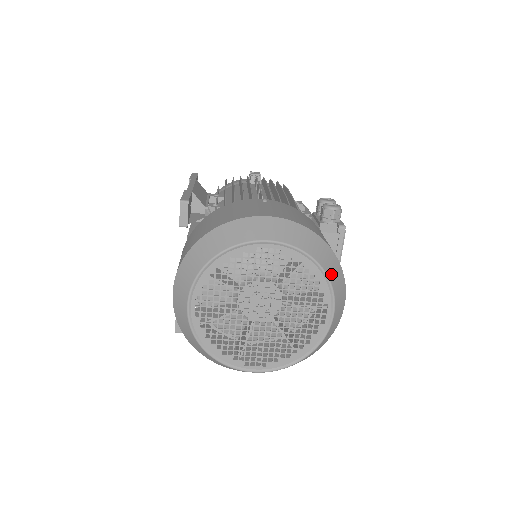
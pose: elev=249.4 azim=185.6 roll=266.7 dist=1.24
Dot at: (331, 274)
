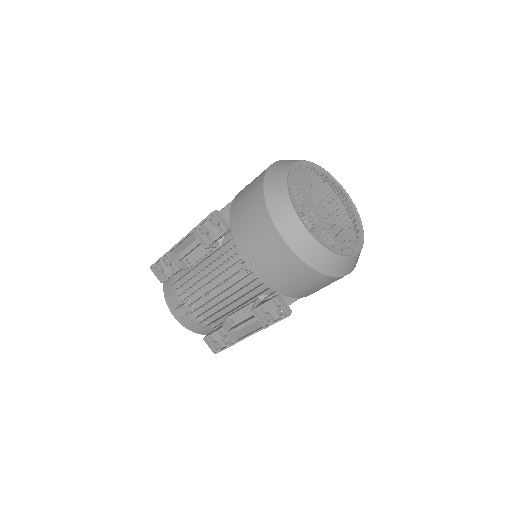
Dot at: occluded
